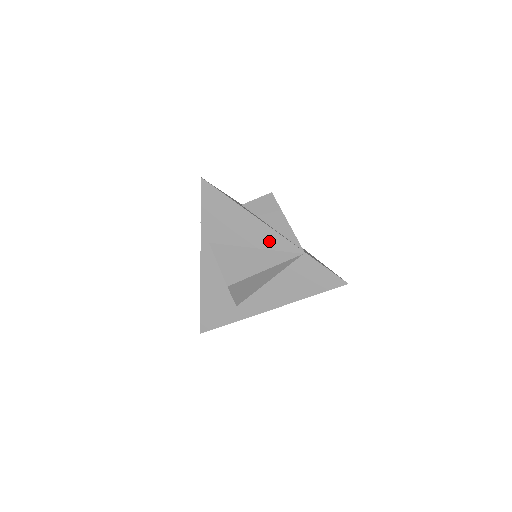
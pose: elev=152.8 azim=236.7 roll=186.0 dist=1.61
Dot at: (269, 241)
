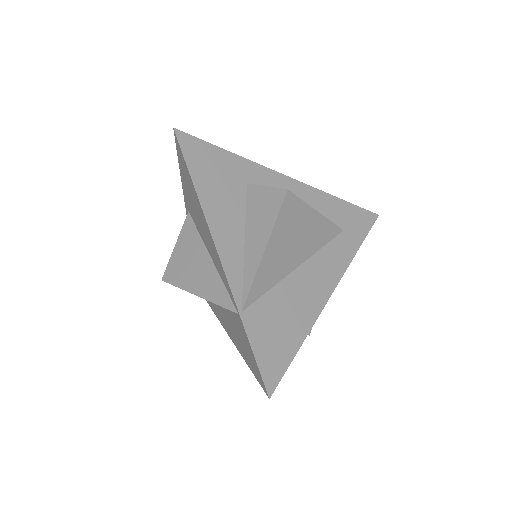
Dot at: (218, 264)
